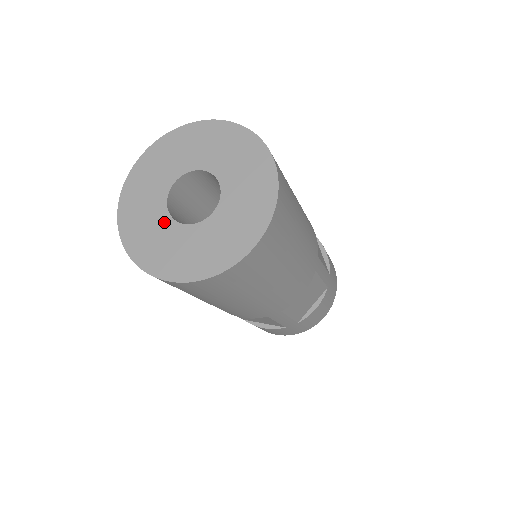
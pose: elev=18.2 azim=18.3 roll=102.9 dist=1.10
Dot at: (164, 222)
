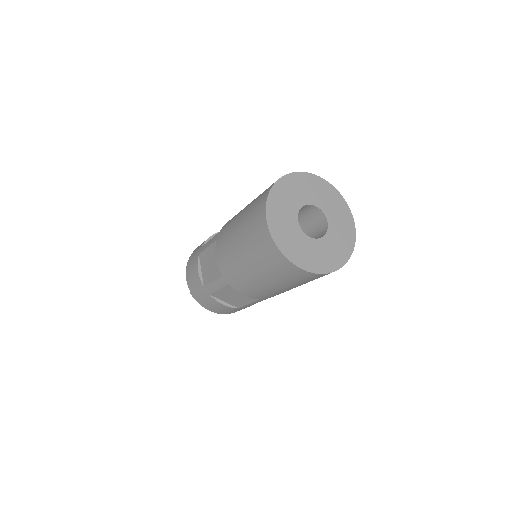
Dot at: (296, 229)
